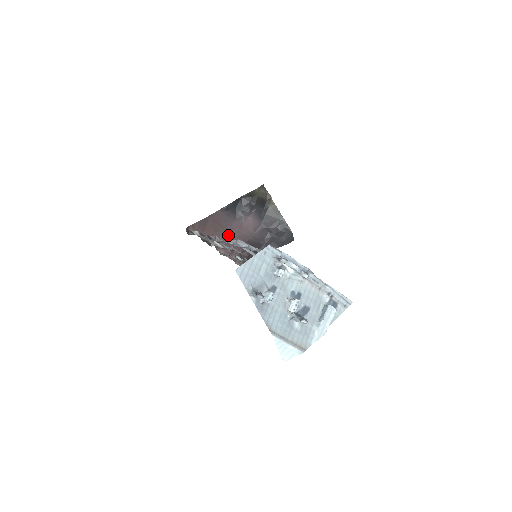
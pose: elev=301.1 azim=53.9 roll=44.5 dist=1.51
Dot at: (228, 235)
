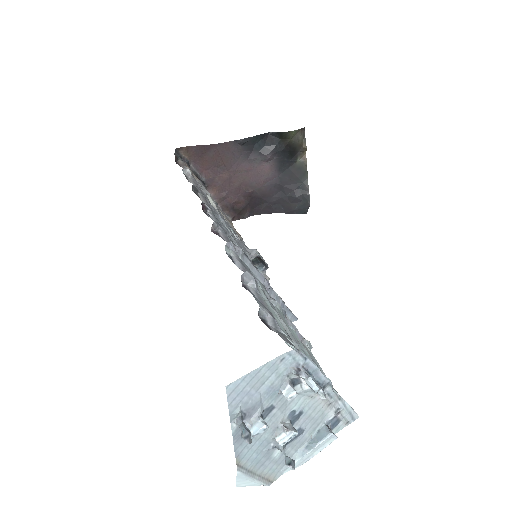
Dot at: (229, 176)
